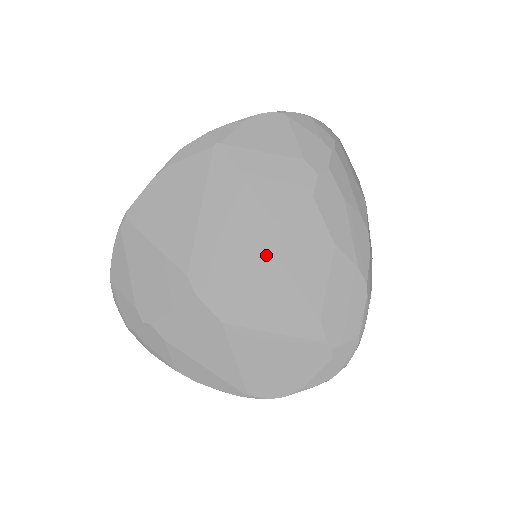
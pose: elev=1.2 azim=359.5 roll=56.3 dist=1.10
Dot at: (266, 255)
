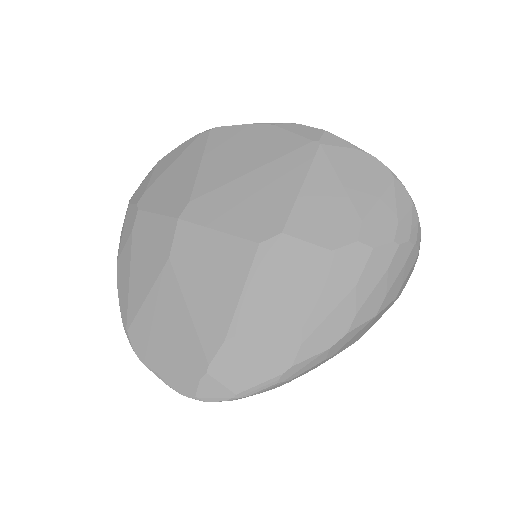
Dot at: (248, 248)
